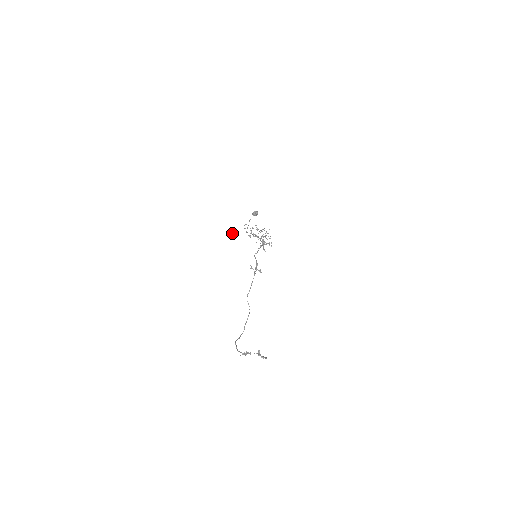
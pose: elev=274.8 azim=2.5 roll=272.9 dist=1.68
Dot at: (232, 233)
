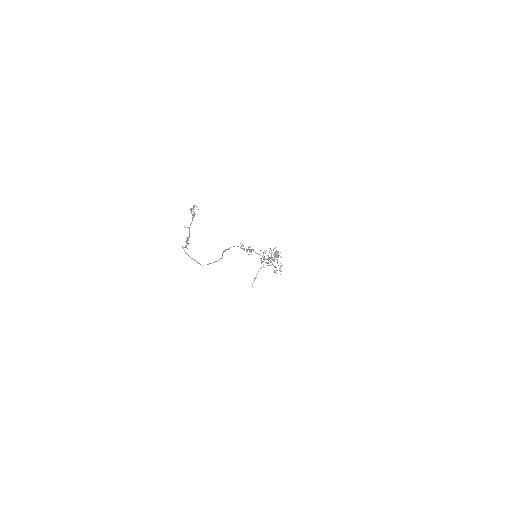
Dot at: occluded
